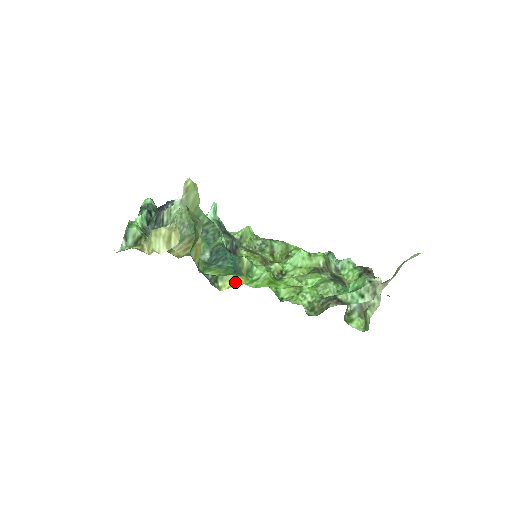
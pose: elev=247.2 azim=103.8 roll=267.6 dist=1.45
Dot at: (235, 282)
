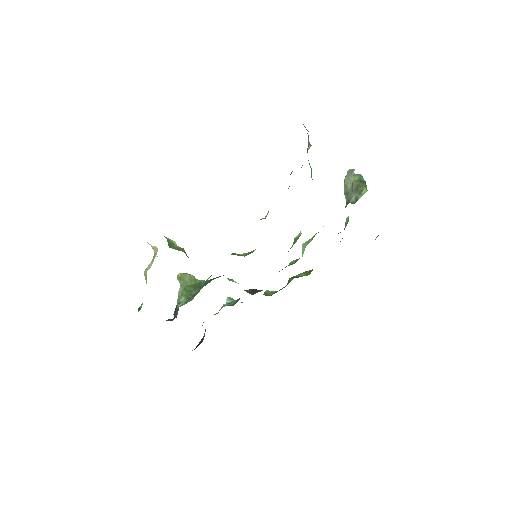
Dot at: occluded
